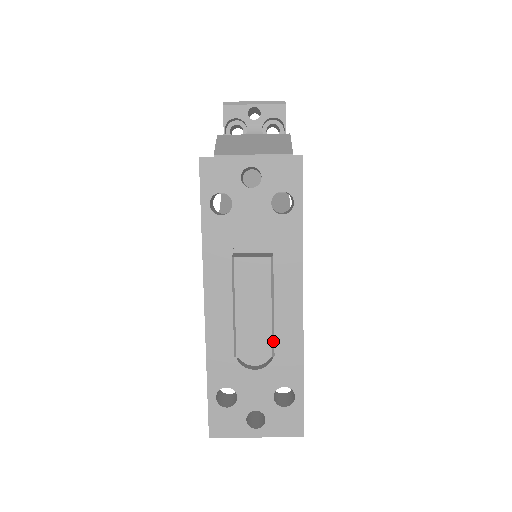
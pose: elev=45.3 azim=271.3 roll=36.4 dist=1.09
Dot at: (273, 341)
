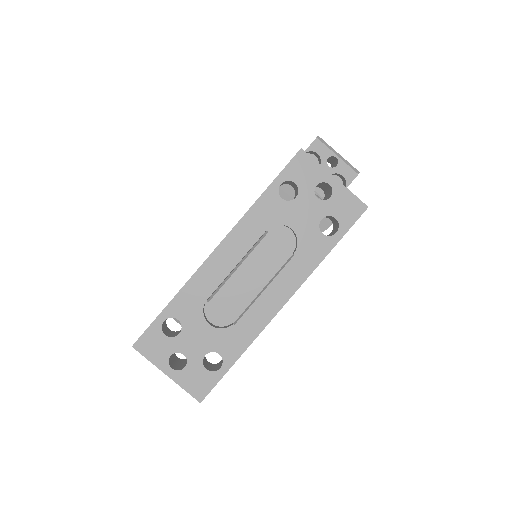
Dot at: (243, 313)
